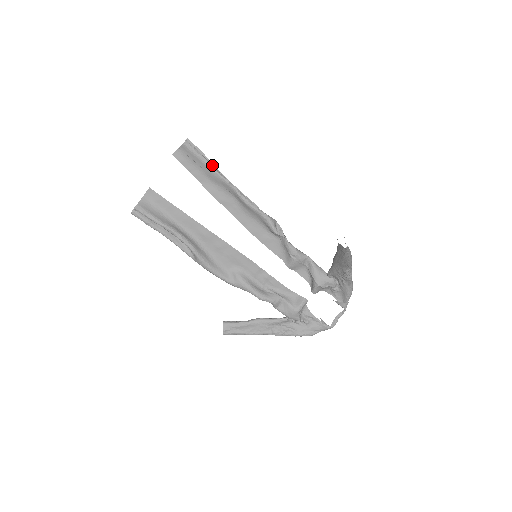
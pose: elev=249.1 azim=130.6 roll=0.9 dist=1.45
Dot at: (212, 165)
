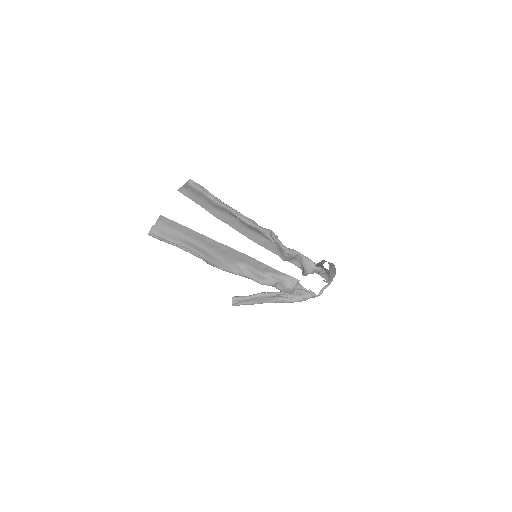
Dot at: (214, 197)
